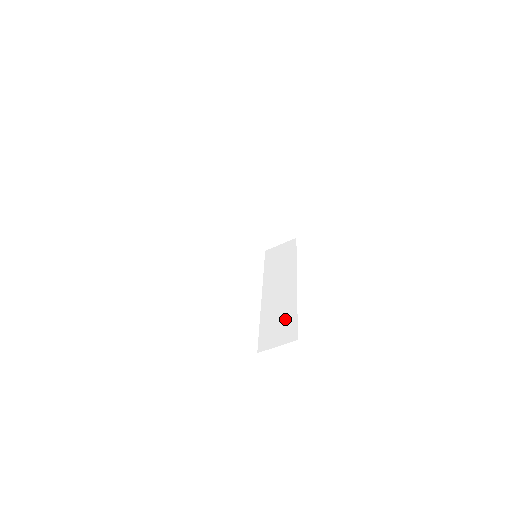
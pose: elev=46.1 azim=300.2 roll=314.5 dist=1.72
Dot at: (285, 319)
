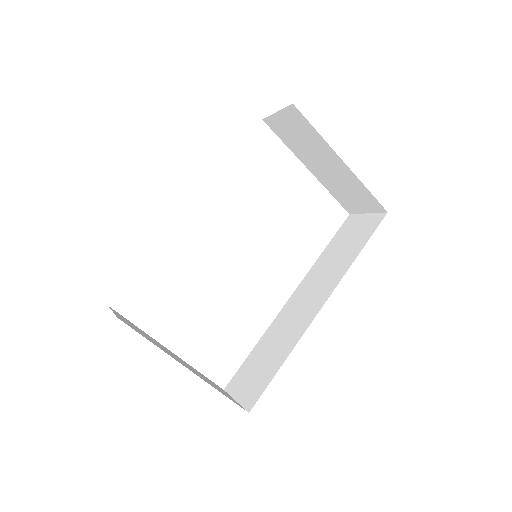
Dot at: (269, 363)
